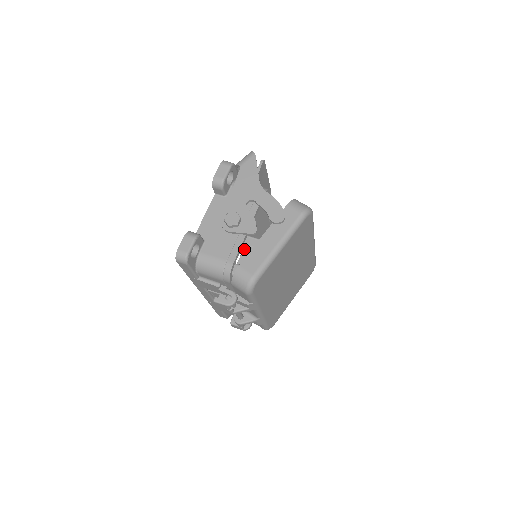
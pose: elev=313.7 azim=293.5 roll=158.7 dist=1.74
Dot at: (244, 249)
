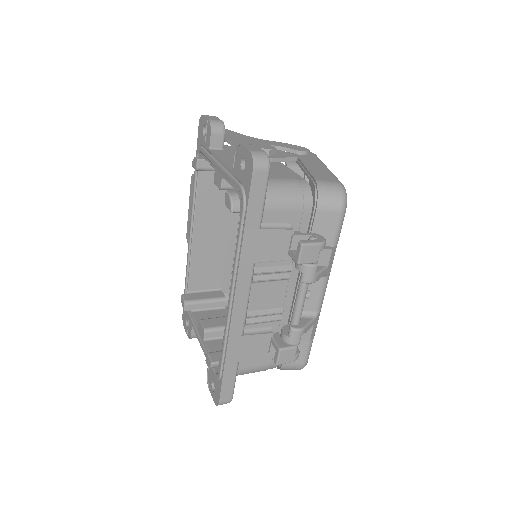
Dot at: (192, 311)
